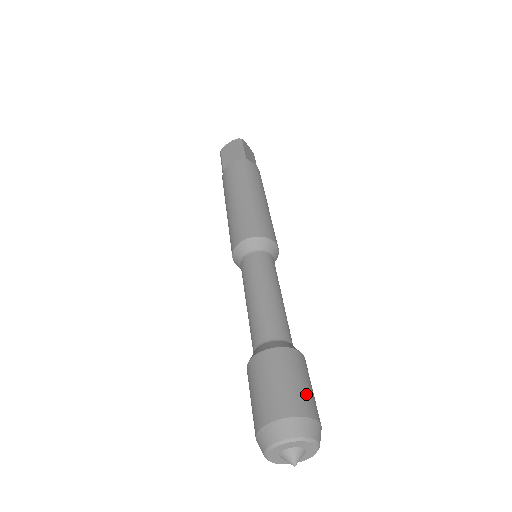
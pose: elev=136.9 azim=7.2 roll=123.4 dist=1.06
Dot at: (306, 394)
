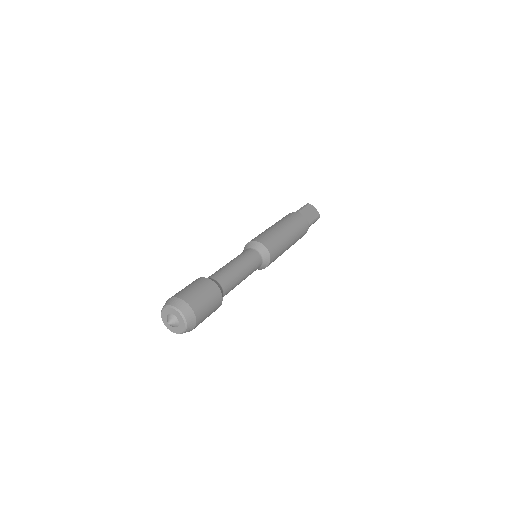
Dot at: (194, 294)
